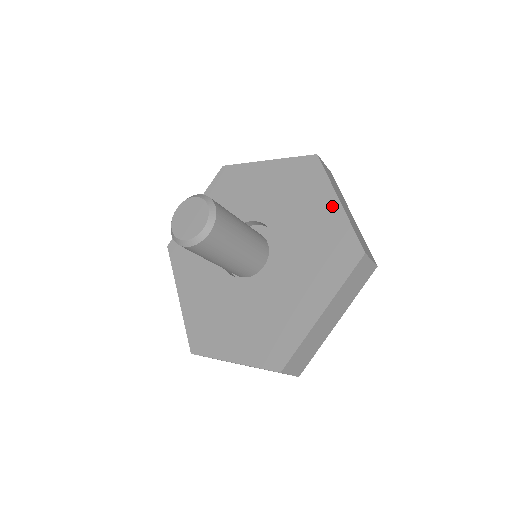
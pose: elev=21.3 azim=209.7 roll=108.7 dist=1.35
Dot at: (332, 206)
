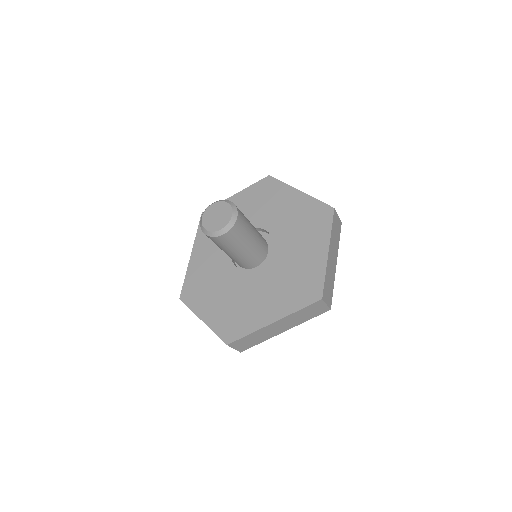
Dot at: (321, 253)
